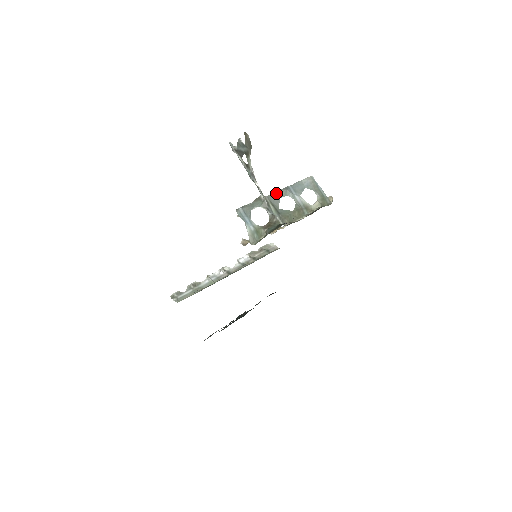
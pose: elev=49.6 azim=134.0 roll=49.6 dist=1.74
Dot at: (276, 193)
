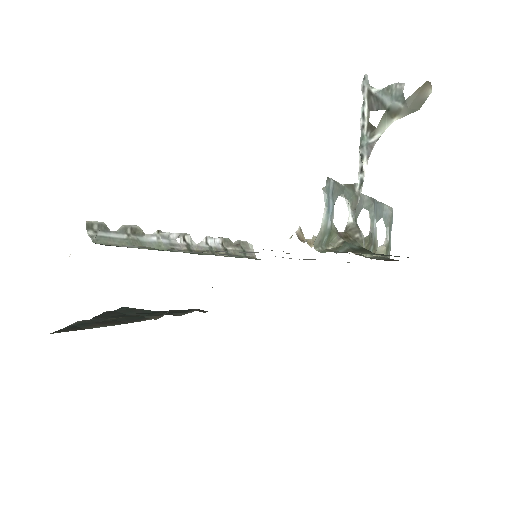
Dot at: (363, 196)
